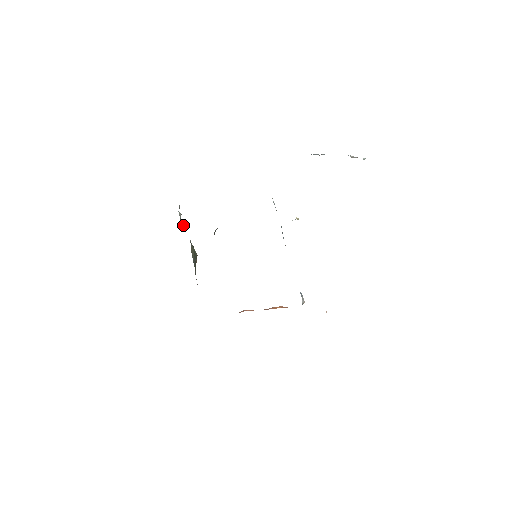
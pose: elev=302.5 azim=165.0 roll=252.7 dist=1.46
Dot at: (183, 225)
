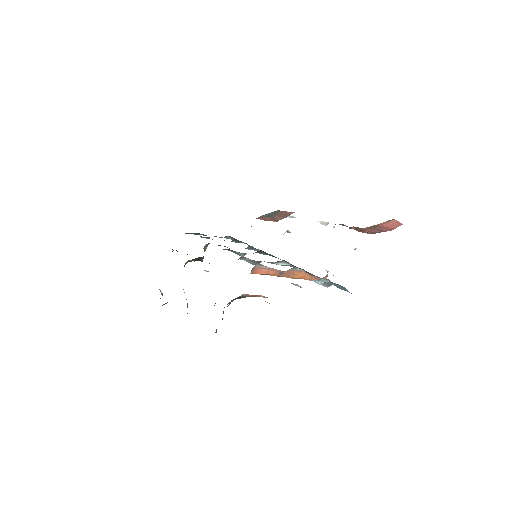
Dot at: occluded
